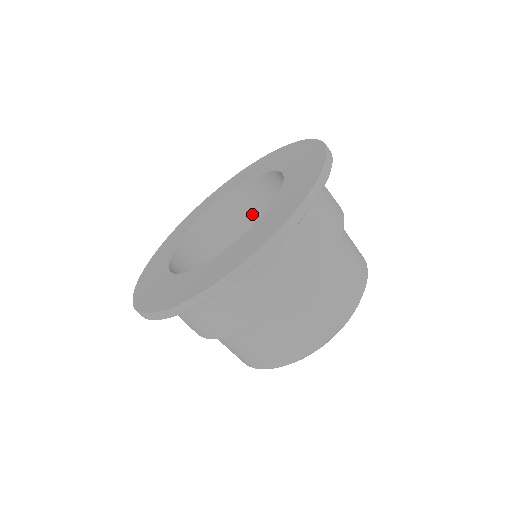
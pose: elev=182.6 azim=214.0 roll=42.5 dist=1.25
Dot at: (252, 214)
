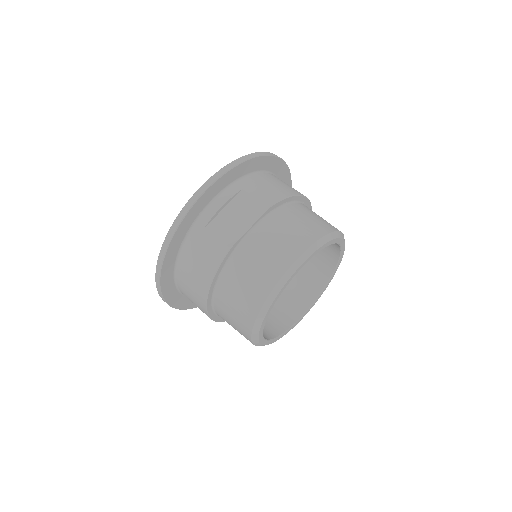
Dot at: occluded
